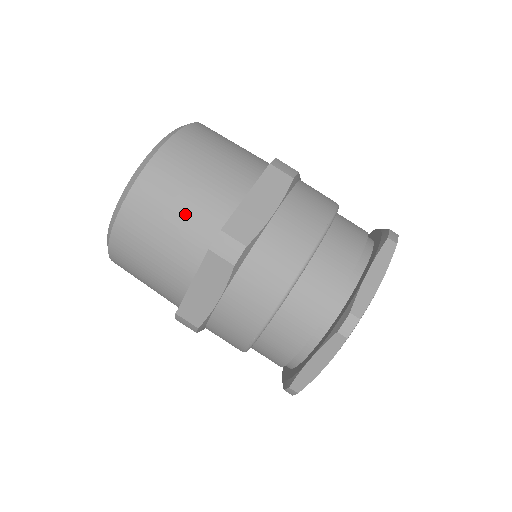
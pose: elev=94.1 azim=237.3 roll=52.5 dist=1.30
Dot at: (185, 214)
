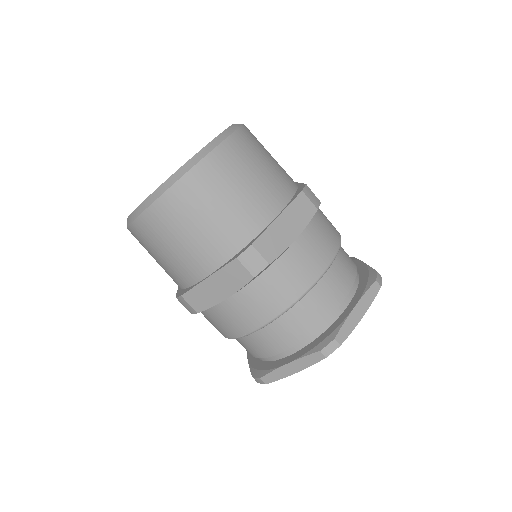
Dot at: (221, 219)
